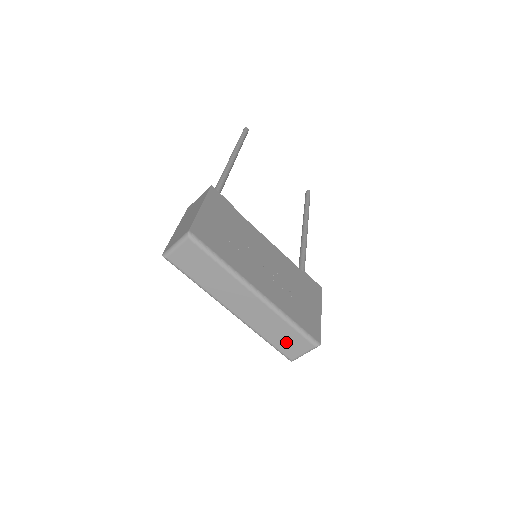
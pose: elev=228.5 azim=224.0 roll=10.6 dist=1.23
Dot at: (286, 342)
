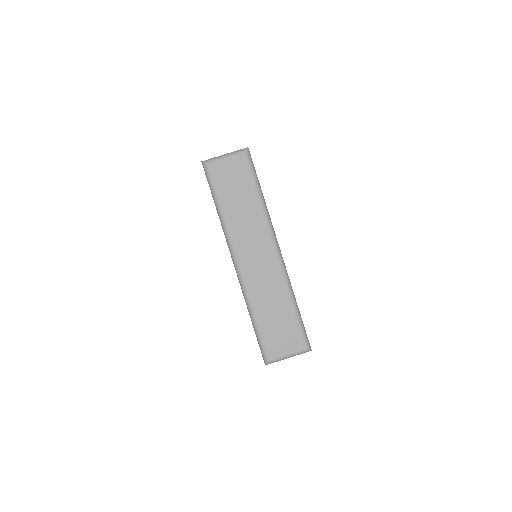
Dot at: (276, 329)
